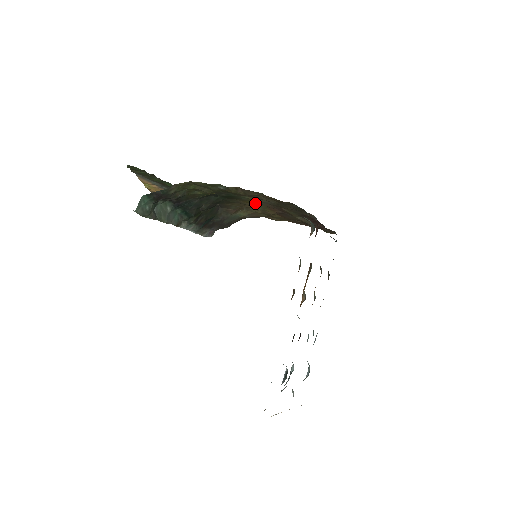
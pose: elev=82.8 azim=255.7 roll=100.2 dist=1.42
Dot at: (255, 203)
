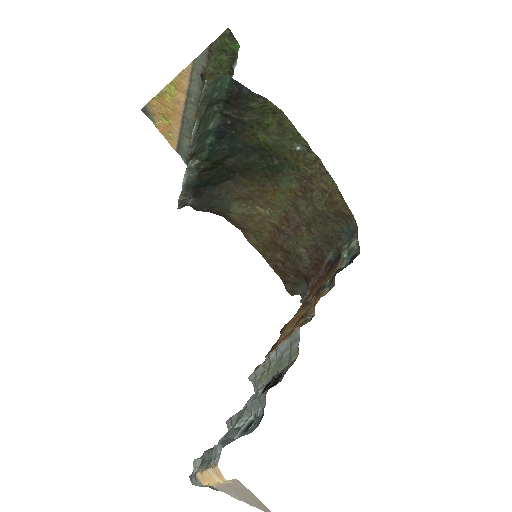
Dot at: (281, 200)
